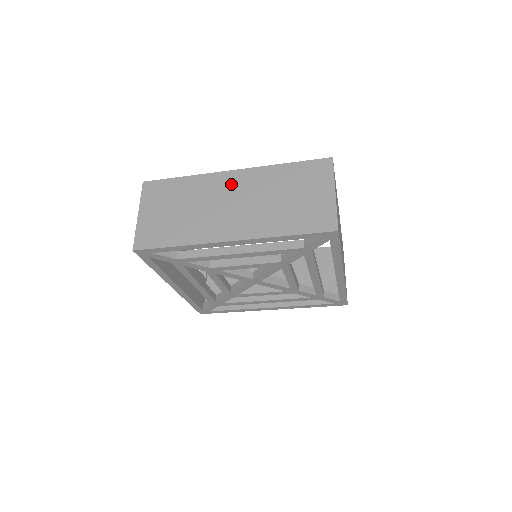
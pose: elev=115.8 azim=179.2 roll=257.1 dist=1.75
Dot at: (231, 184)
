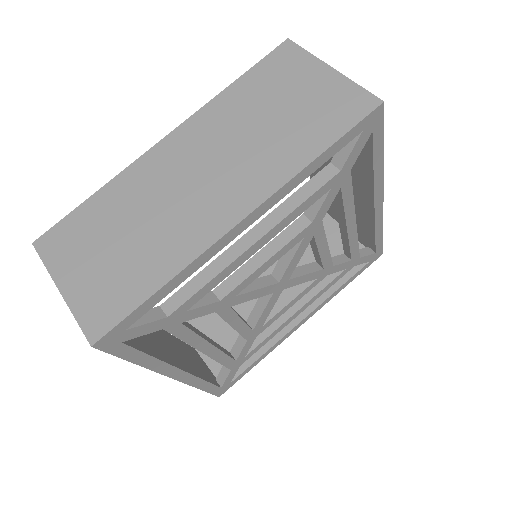
Dot at: (176, 154)
